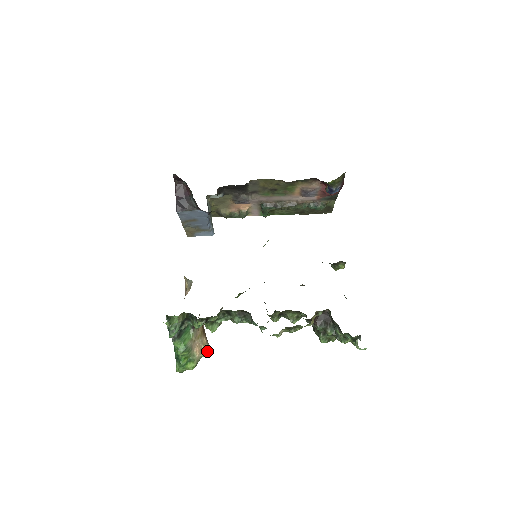
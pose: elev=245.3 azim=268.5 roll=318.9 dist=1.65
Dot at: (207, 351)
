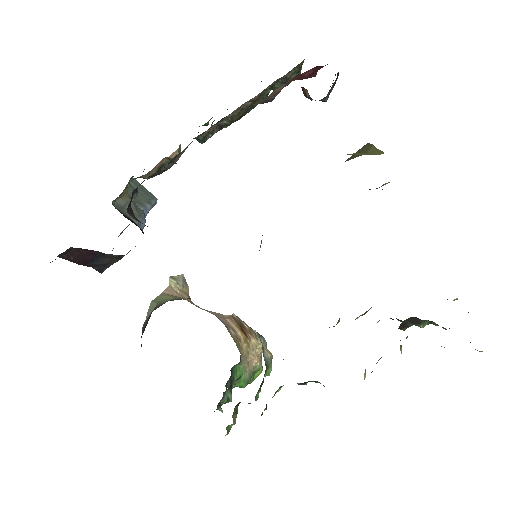
Dot at: occluded
